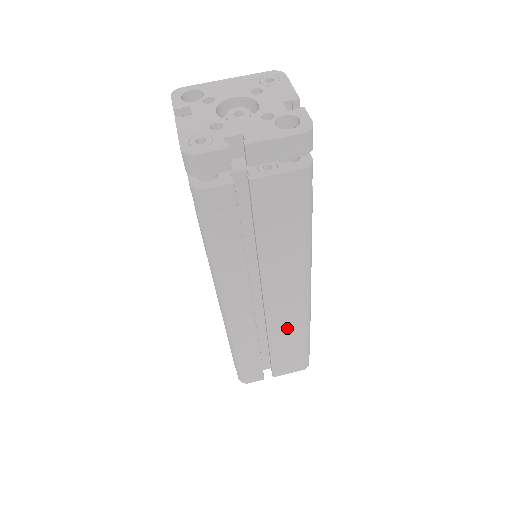
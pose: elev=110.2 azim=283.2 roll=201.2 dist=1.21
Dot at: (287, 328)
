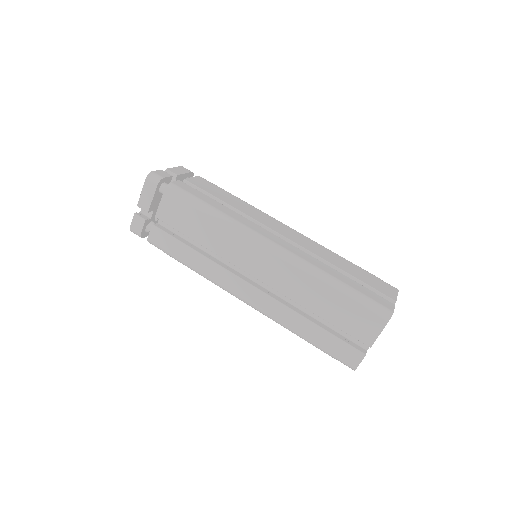
Dot at: (323, 252)
